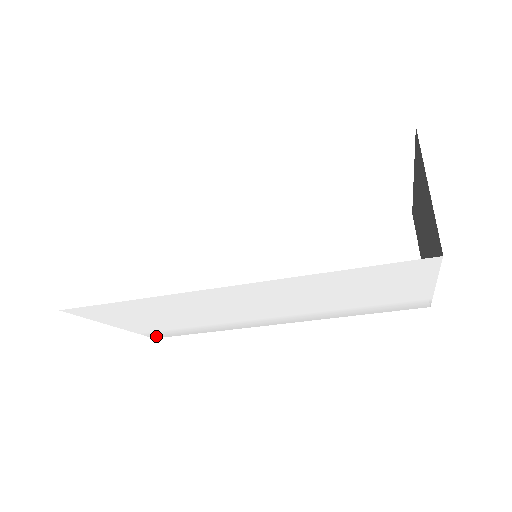
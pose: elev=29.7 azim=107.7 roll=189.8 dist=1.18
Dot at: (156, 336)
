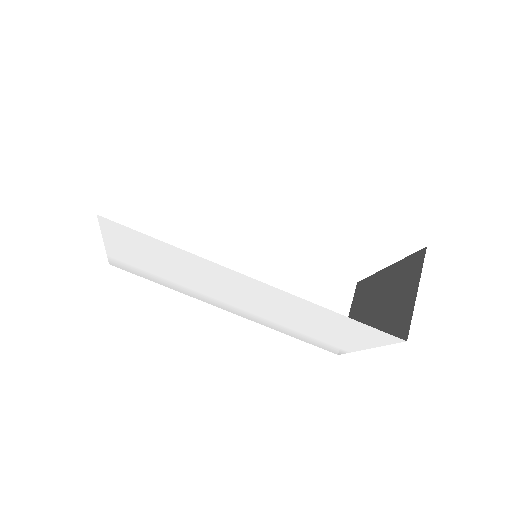
Dot at: (115, 264)
